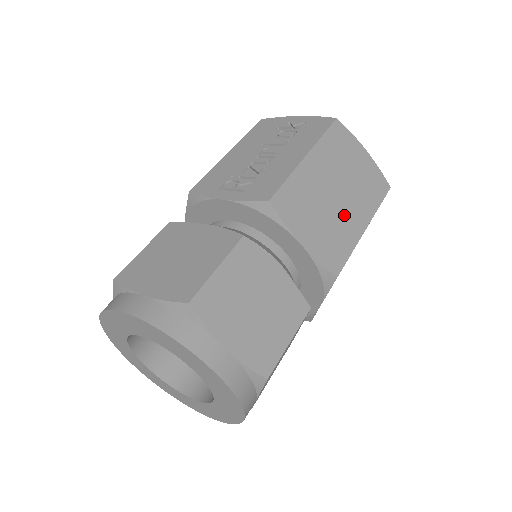
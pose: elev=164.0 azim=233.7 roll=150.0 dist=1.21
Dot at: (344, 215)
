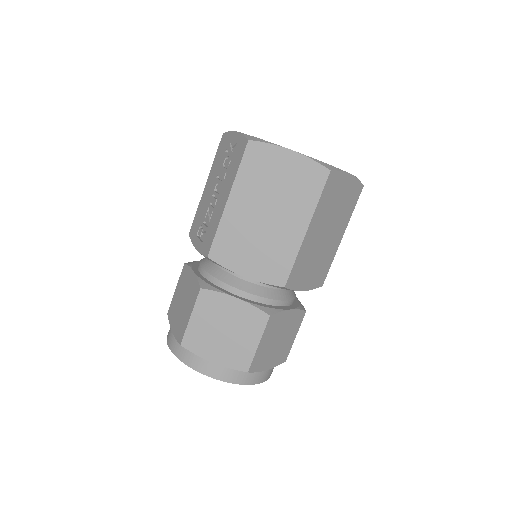
Dot at: (279, 231)
